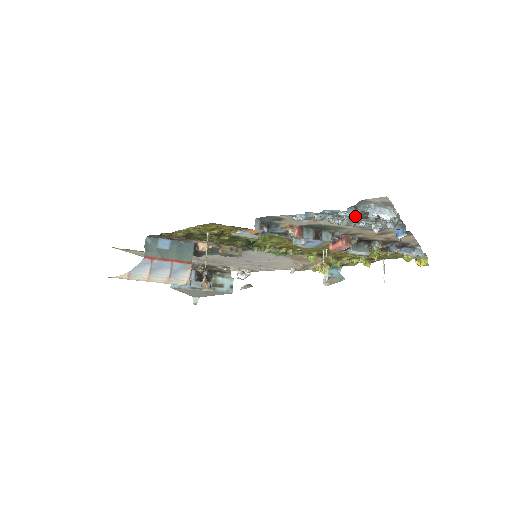
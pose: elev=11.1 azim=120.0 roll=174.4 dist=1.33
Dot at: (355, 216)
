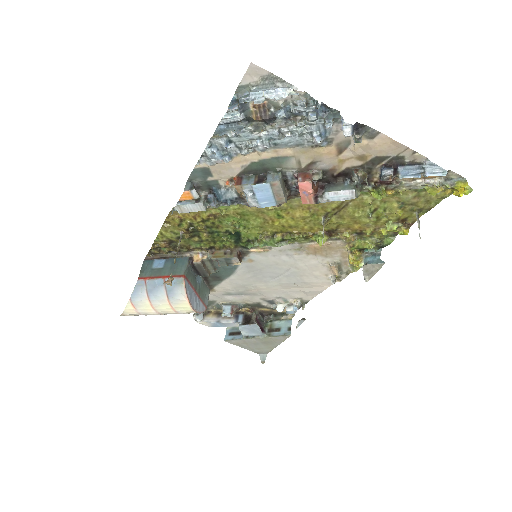
Dot at: (257, 119)
